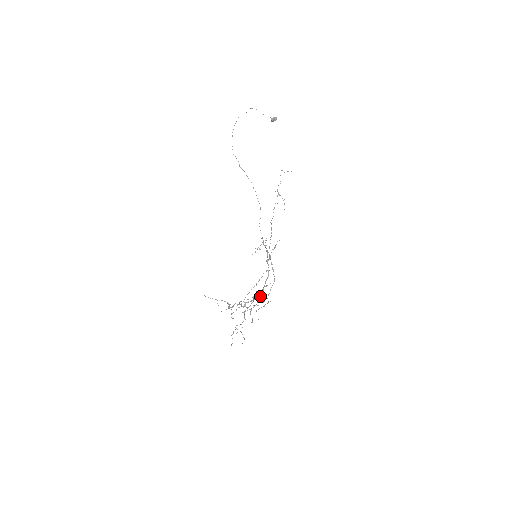
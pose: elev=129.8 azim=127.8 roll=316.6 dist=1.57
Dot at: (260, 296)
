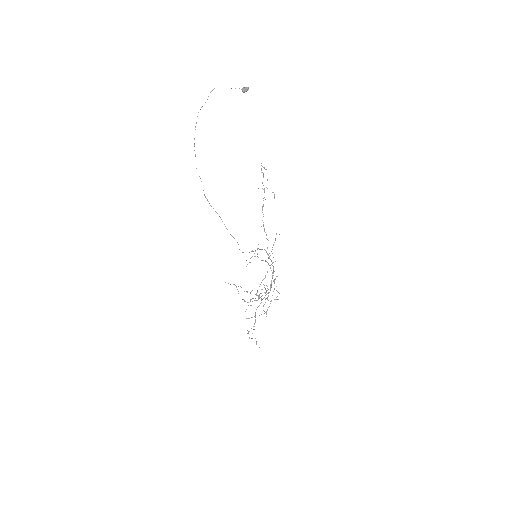
Dot at: occluded
